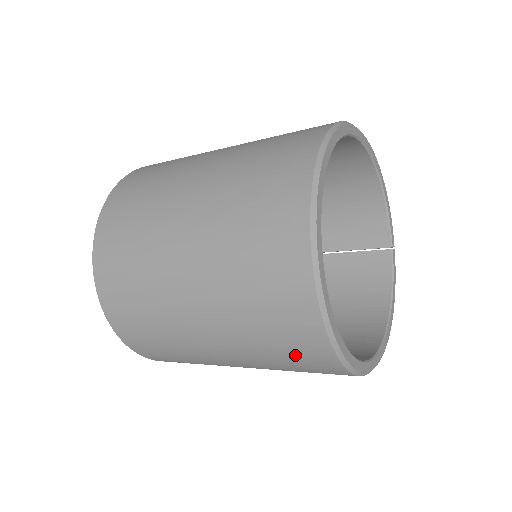
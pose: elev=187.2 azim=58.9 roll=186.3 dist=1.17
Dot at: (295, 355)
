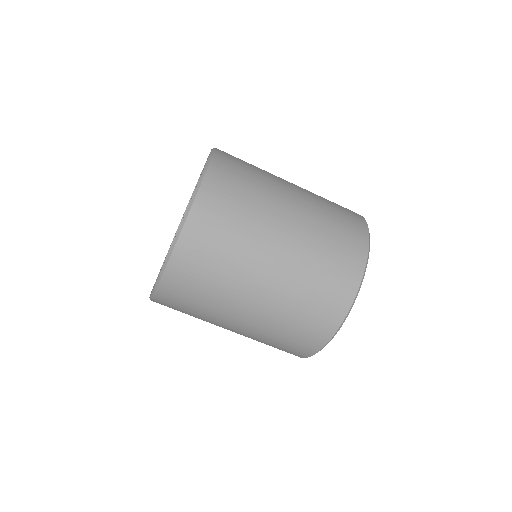
Dot at: (337, 267)
